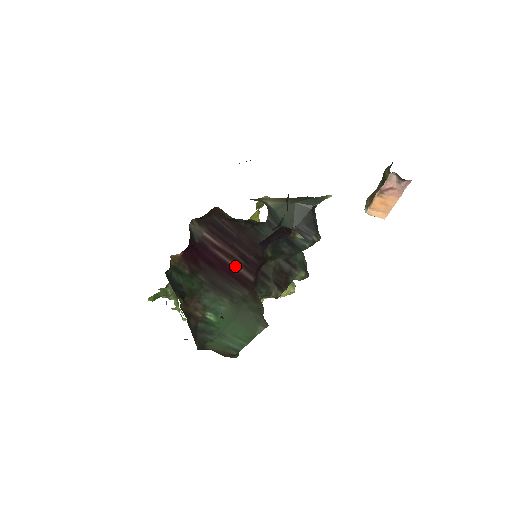
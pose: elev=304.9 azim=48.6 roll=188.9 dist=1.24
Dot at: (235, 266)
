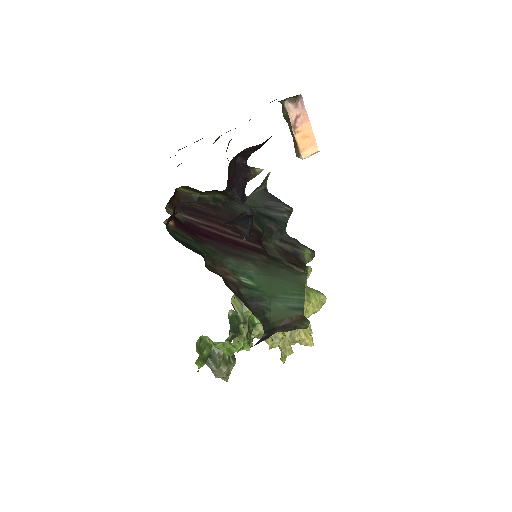
Dot at: (235, 239)
